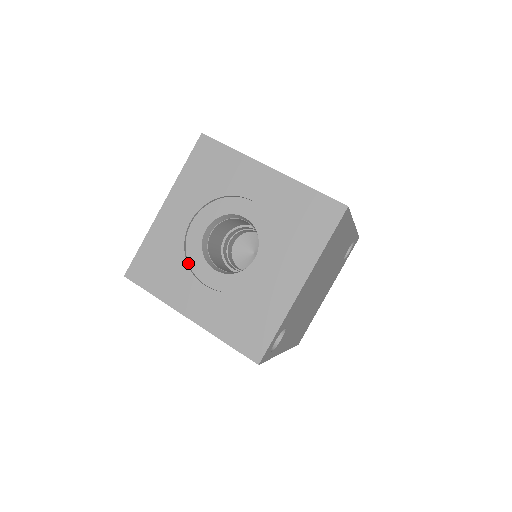
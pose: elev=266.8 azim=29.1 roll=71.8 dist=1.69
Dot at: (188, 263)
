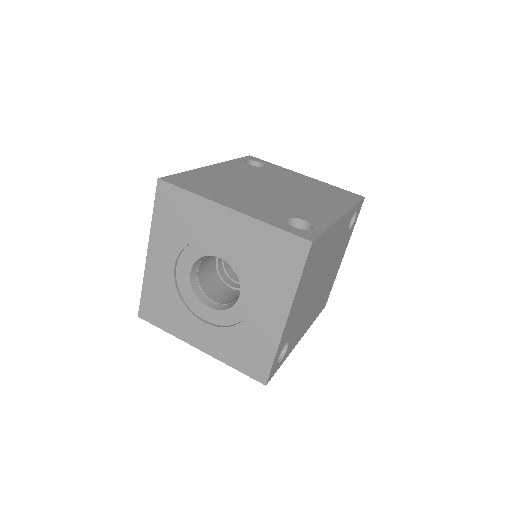
Dot at: (185, 302)
